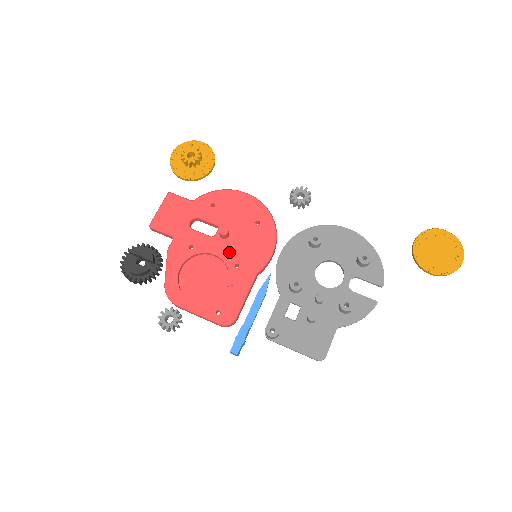
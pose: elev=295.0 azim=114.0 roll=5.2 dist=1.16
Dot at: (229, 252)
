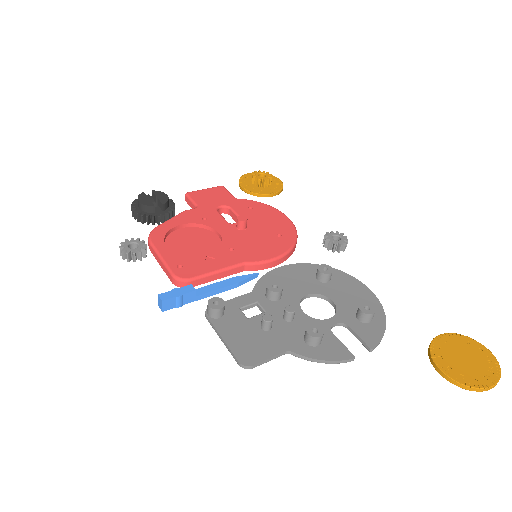
Dot at: (234, 238)
